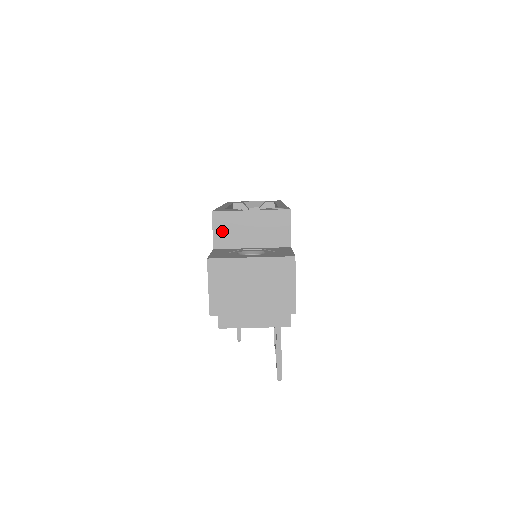
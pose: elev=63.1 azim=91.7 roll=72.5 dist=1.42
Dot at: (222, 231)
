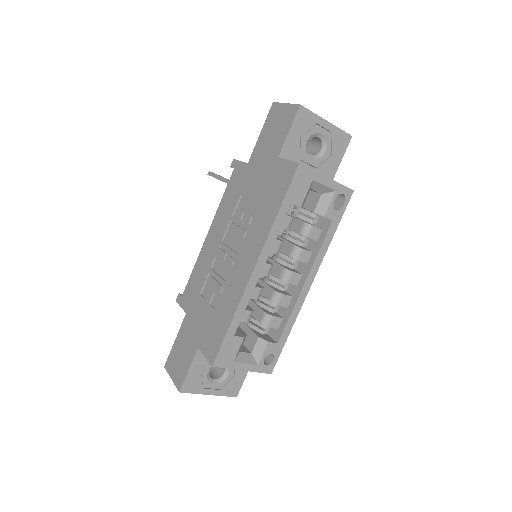
Dot at: occluded
